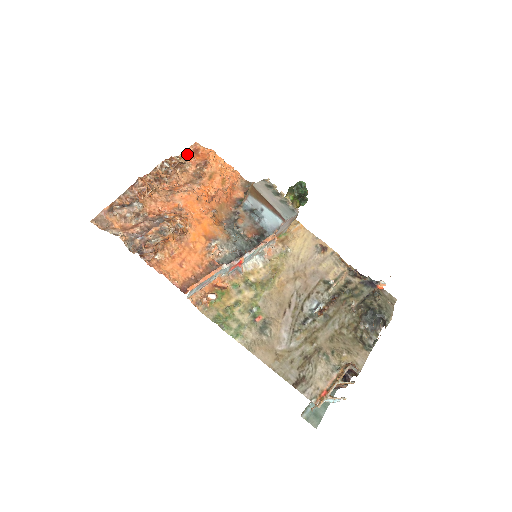
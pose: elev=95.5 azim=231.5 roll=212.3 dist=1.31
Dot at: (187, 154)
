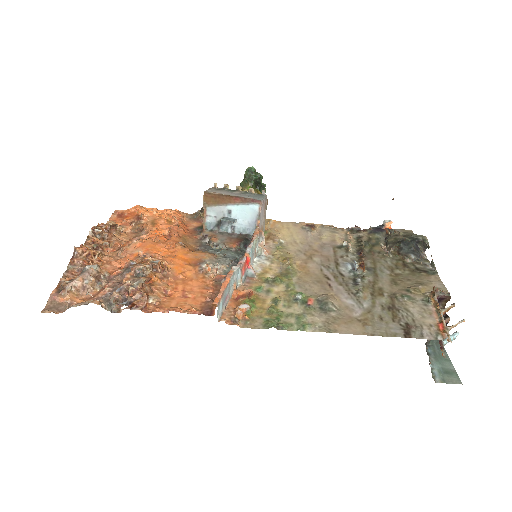
Dot at: occluded
